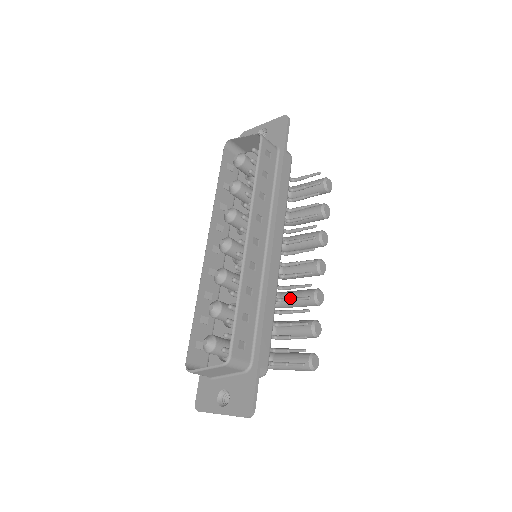
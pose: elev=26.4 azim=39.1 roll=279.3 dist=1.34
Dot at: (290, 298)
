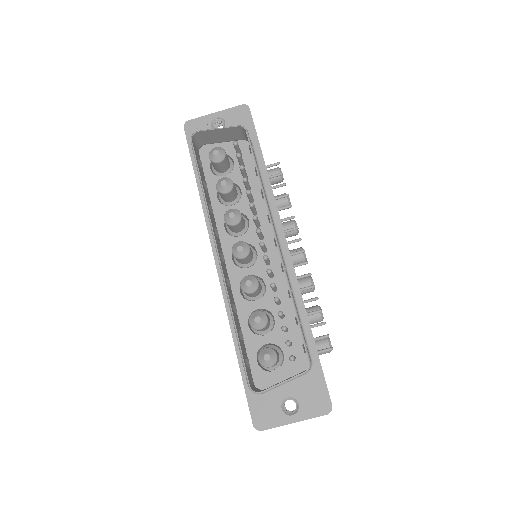
Dot at: occluded
